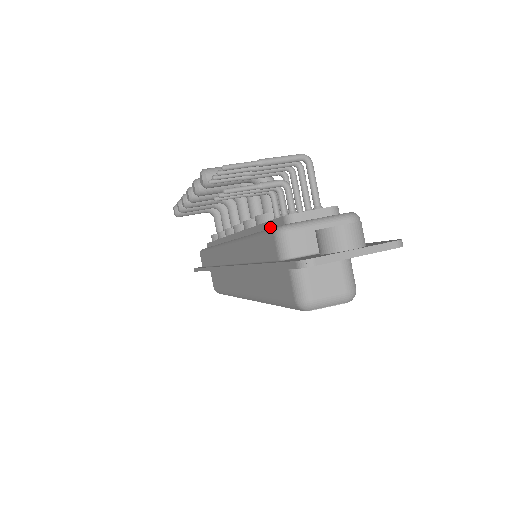
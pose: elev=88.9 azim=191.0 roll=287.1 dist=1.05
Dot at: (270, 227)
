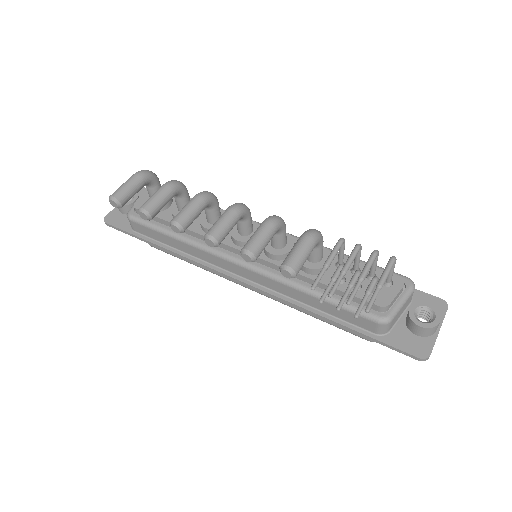
Dot at: (348, 297)
